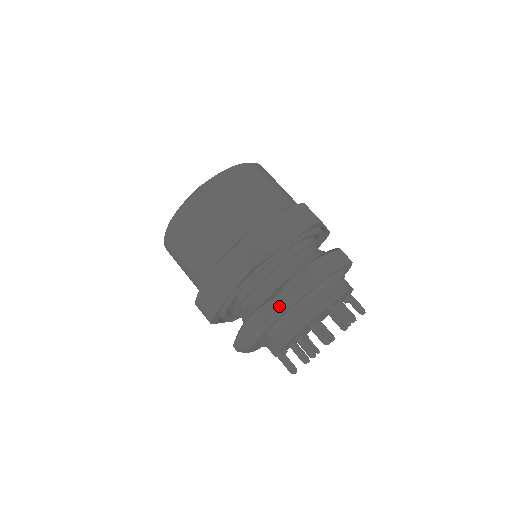
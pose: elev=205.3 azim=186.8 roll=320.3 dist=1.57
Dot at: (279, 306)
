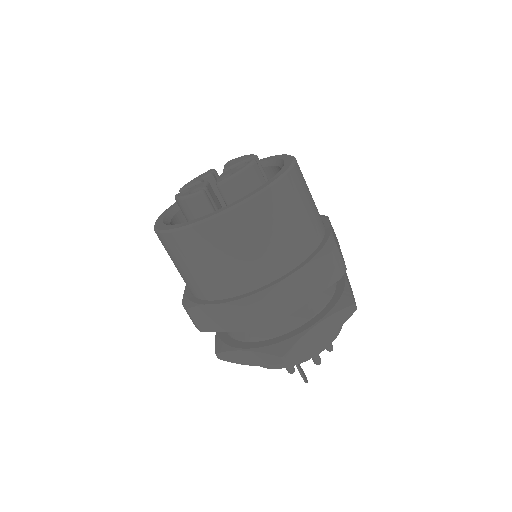
Dot at: (354, 311)
